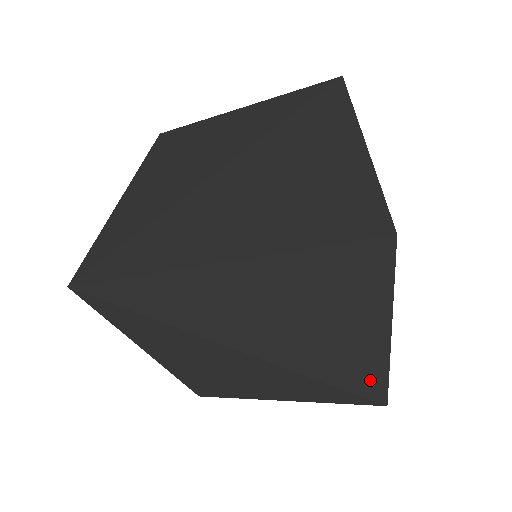
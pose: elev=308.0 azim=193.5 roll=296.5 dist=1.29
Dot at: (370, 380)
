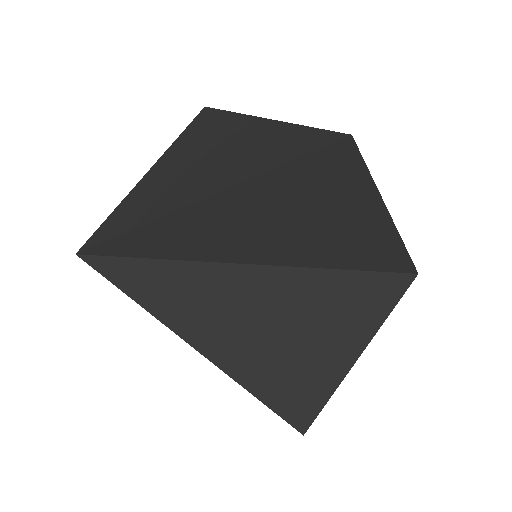
Dot at: (299, 409)
